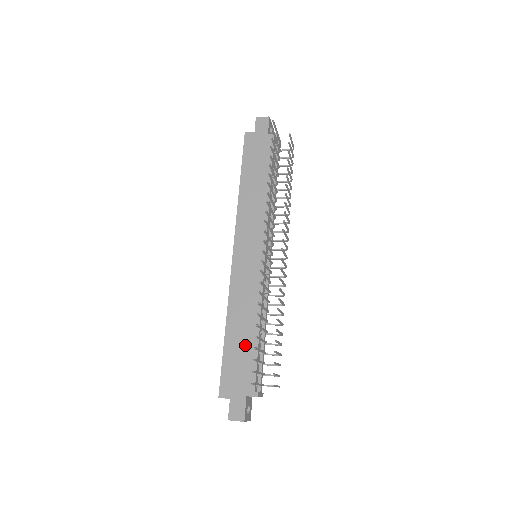
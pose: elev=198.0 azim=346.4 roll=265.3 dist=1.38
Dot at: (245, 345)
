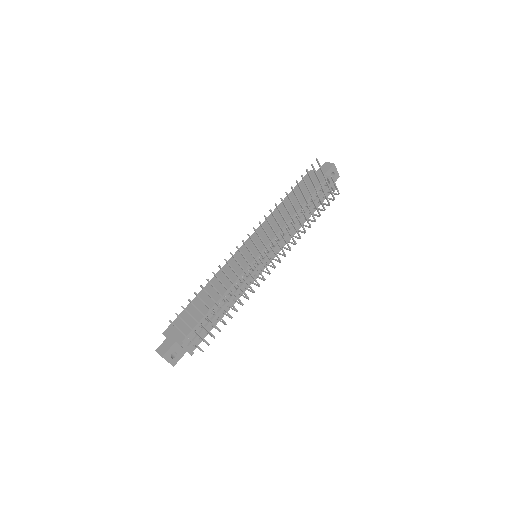
Dot at: (201, 308)
